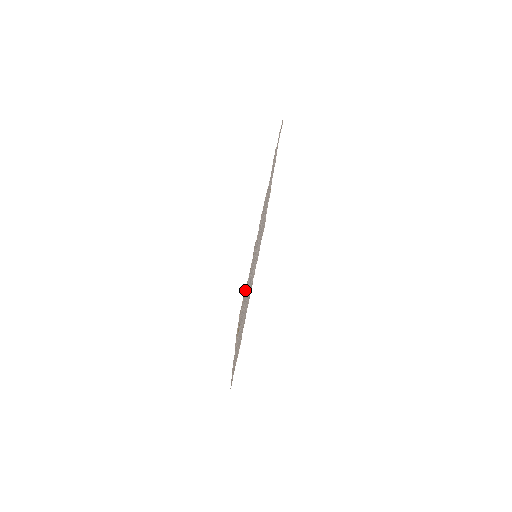
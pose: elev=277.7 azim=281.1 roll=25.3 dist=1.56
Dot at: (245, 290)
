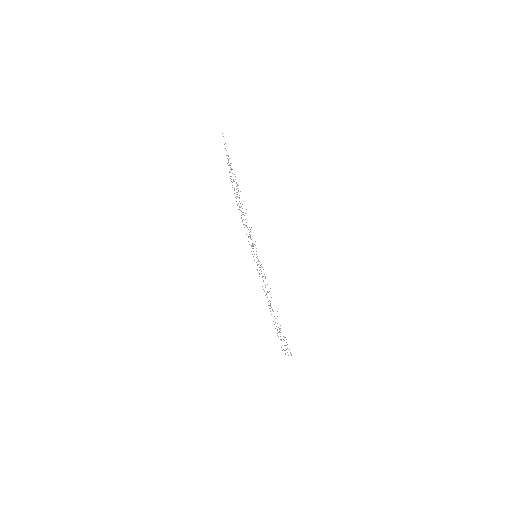
Dot at: occluded
